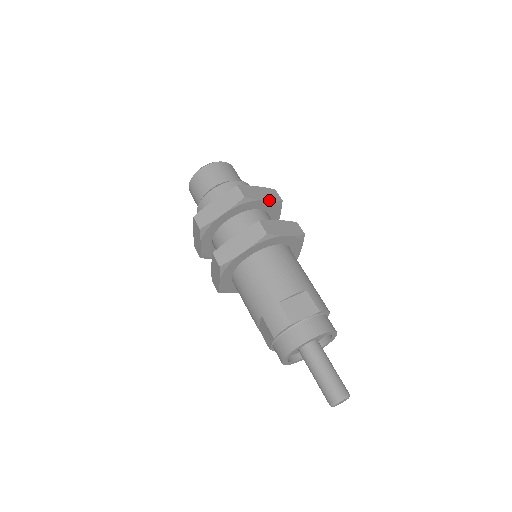
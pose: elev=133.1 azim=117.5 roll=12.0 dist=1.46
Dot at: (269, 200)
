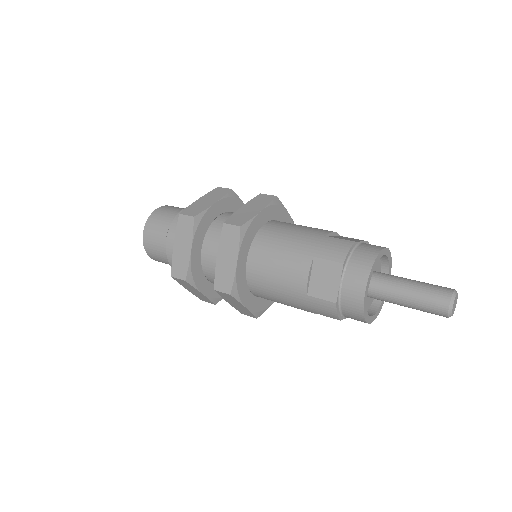
Dot at: occluded
